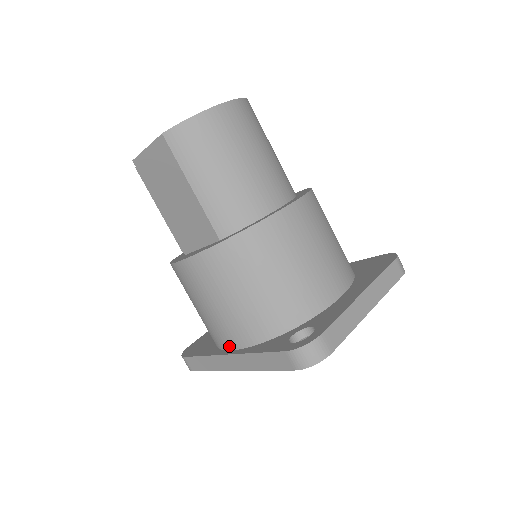
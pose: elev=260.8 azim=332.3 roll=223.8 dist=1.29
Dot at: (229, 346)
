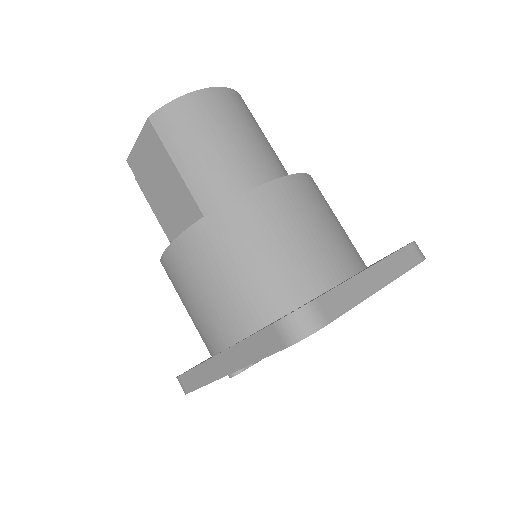
Dot at: (220, 346)
